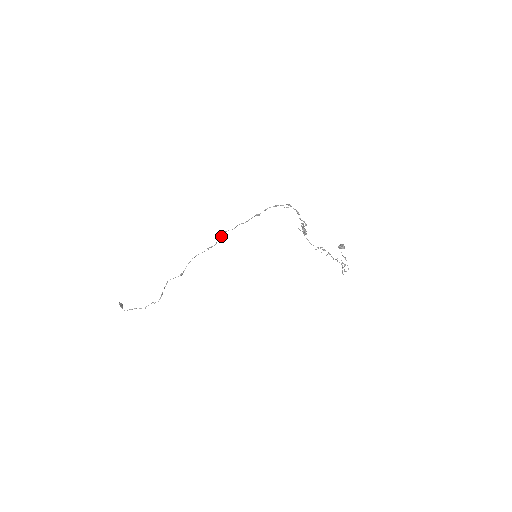
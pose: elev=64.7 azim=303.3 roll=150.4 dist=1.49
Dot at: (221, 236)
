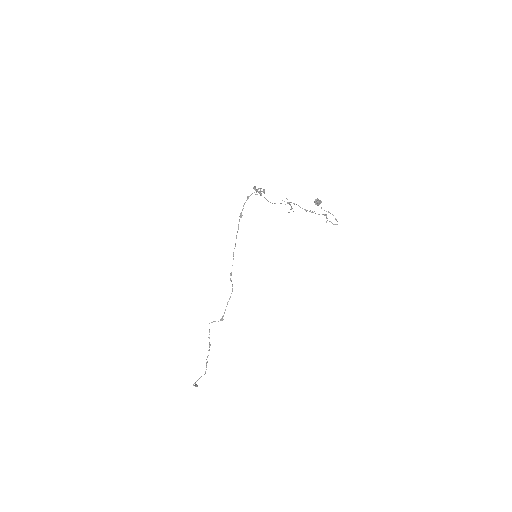
Dot at: occluded
